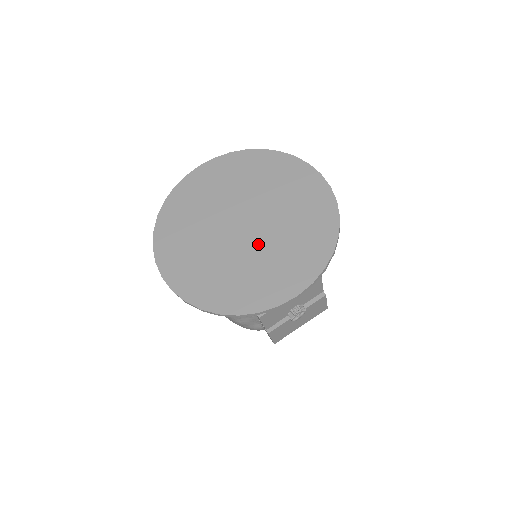
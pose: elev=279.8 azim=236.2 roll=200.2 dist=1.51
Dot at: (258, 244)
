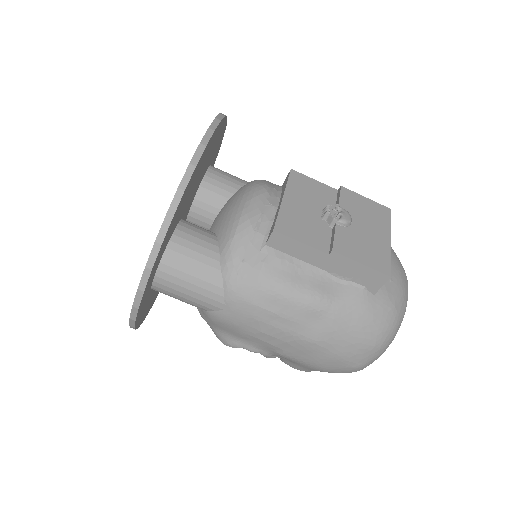
Dot at: occluded
